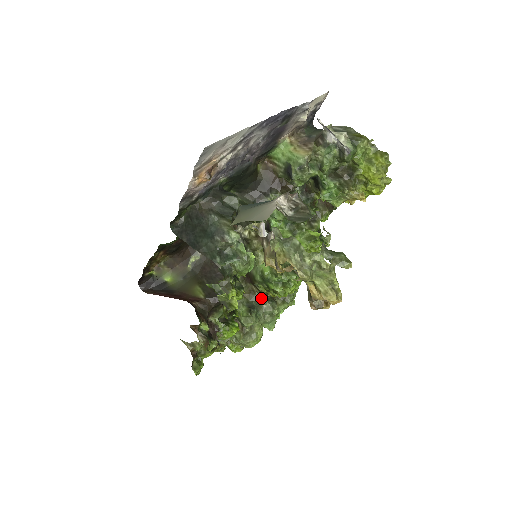
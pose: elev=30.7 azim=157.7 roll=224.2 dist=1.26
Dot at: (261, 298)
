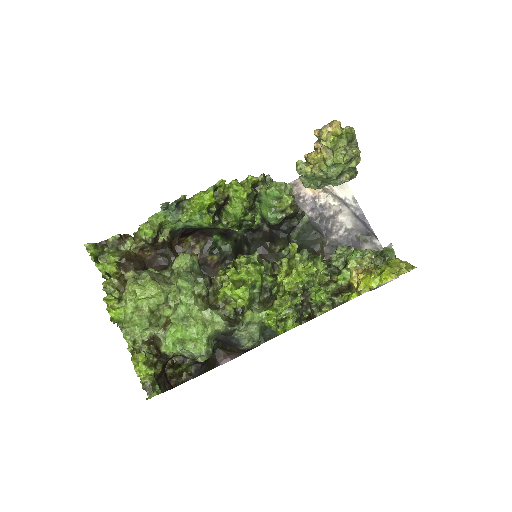
Dot at: (209, 277)
